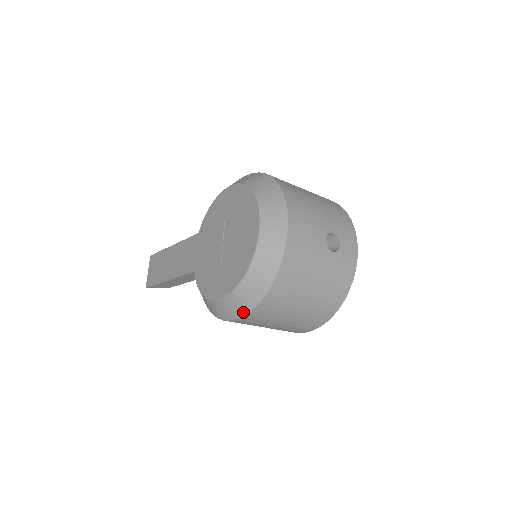
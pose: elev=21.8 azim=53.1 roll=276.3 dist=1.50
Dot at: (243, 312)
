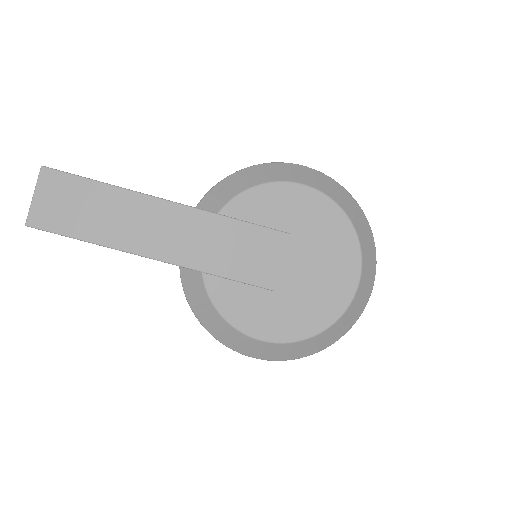
Dot at: (284, 358)
